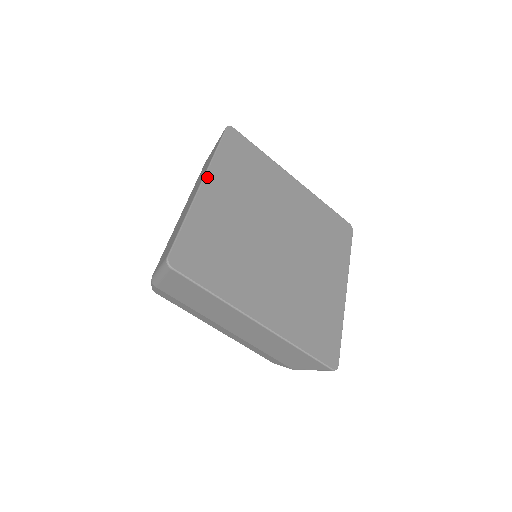
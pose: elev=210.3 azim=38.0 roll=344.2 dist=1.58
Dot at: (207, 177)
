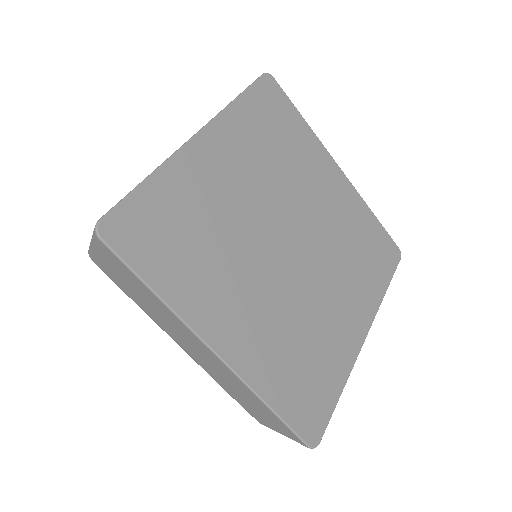
Dot at: (209, 128)
